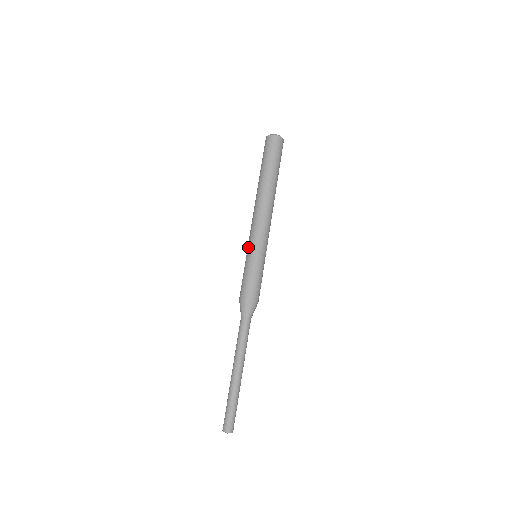
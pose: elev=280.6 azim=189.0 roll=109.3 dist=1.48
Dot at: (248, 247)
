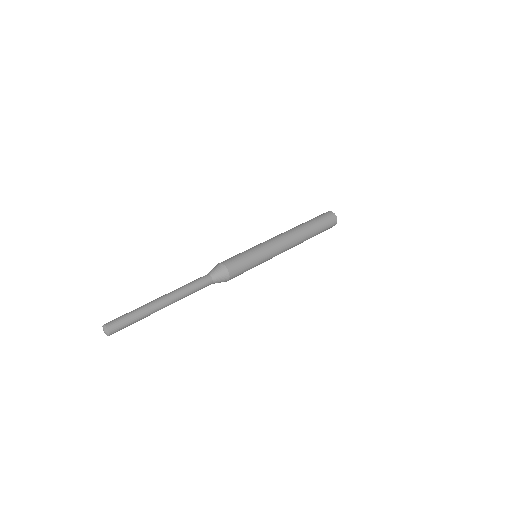
Dot at: occluded
